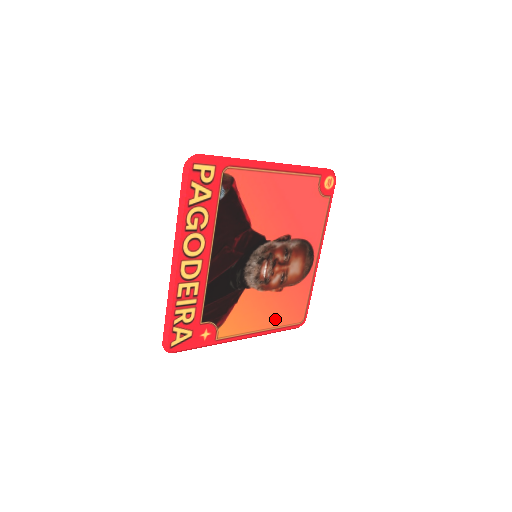
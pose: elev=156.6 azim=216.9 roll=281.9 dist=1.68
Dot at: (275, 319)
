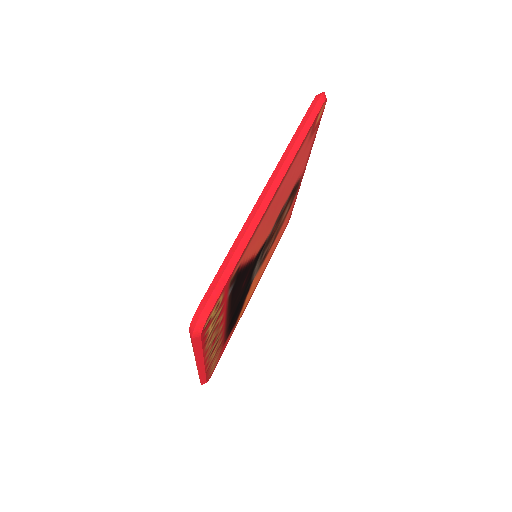
Dot at: (270, 255)
